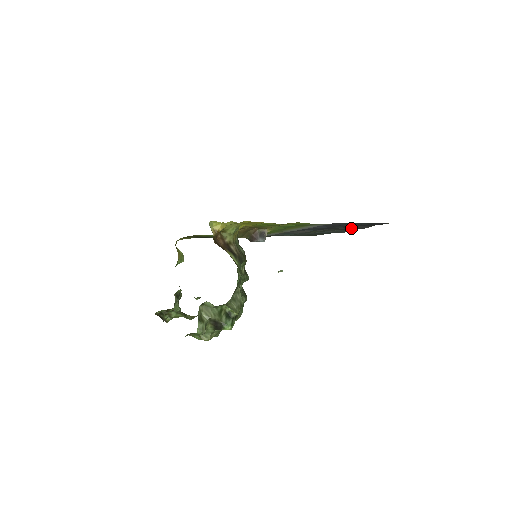
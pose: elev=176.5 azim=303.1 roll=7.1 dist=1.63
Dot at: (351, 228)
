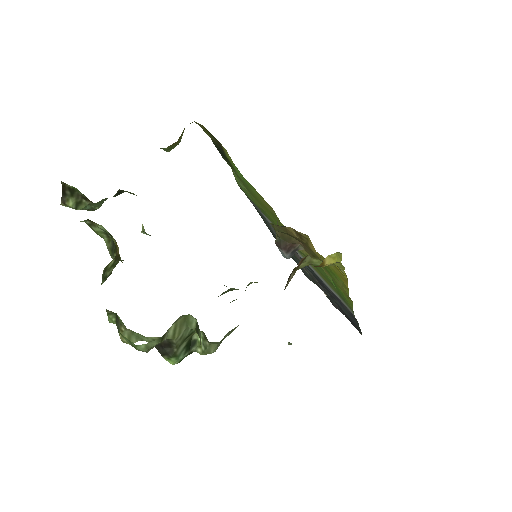
Dot at: (328, 296)
